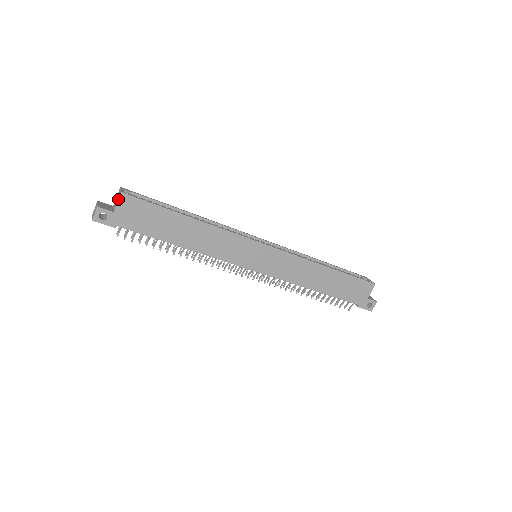
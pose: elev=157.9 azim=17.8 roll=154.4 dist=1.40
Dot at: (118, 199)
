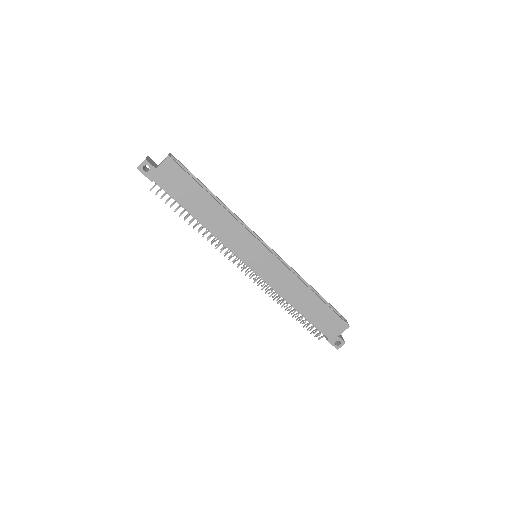
Dot at: (164, 160)
